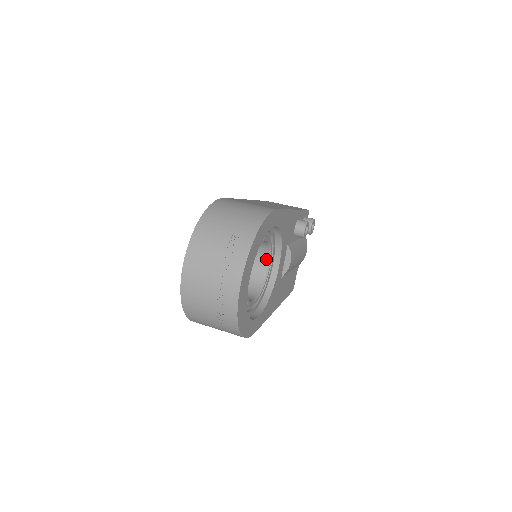
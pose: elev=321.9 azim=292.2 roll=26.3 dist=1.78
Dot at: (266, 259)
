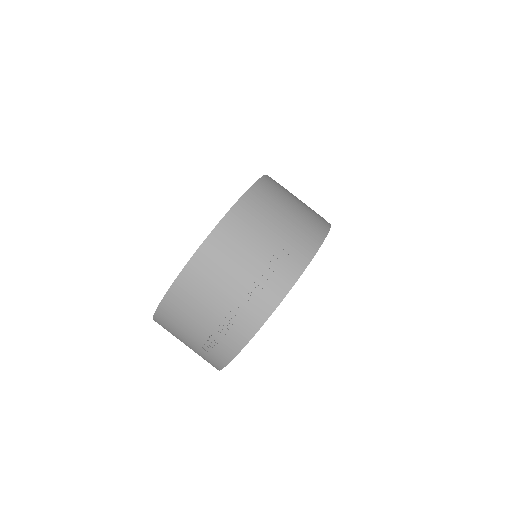
Dot at: occluded
